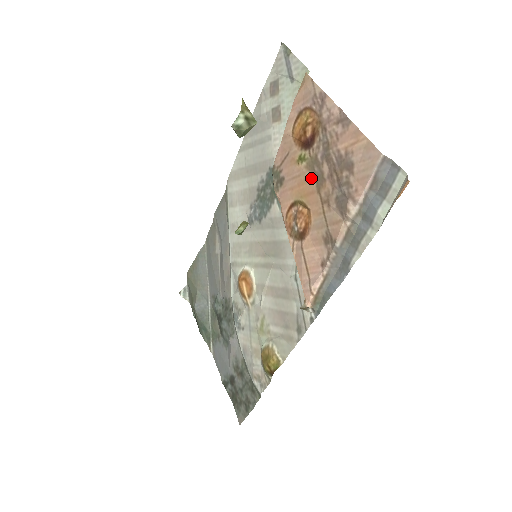
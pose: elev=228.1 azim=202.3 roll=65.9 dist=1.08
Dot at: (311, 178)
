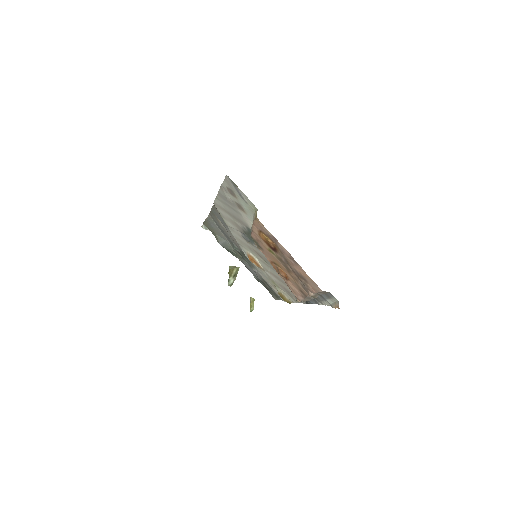
Dot at: (282, 264)
